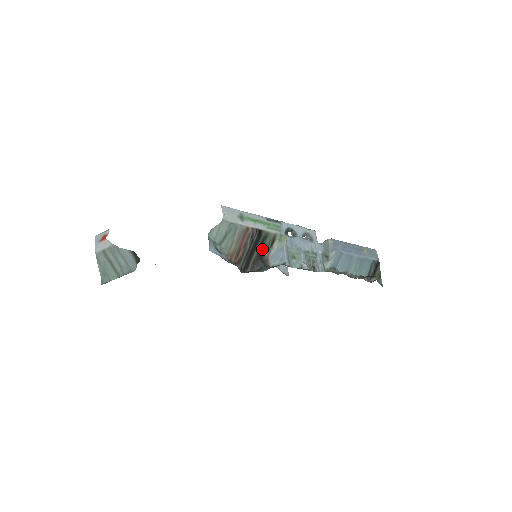
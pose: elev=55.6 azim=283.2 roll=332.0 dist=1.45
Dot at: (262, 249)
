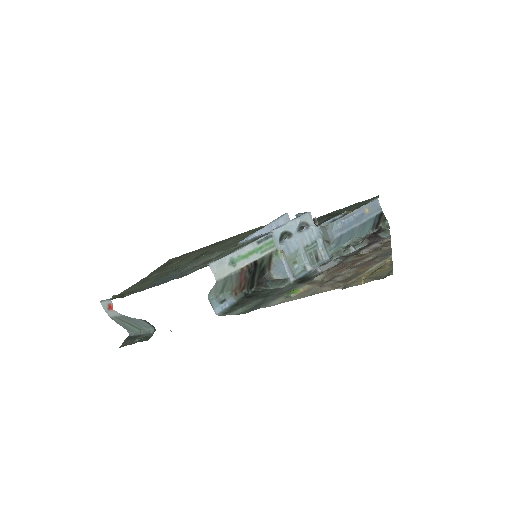
Dot at: (262, 269)
